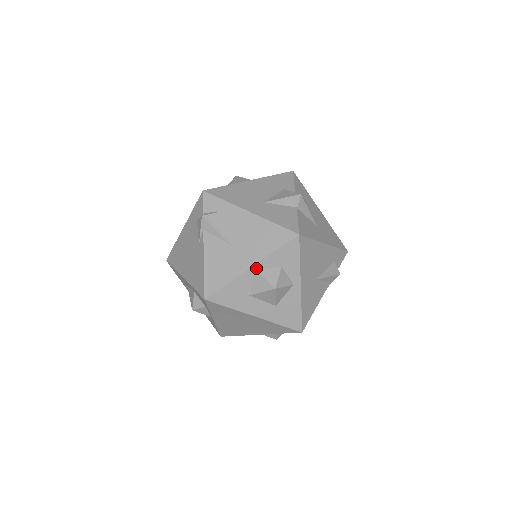
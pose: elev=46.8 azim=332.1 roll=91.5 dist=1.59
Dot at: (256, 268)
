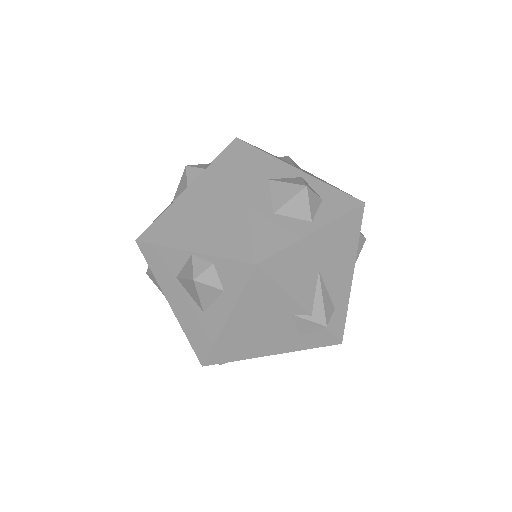
Dot at: (303, 175)
